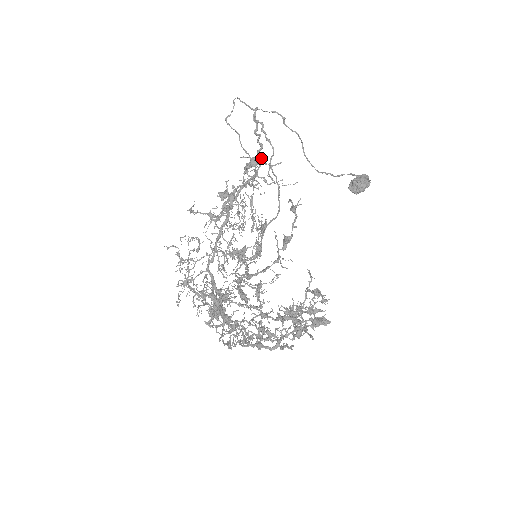
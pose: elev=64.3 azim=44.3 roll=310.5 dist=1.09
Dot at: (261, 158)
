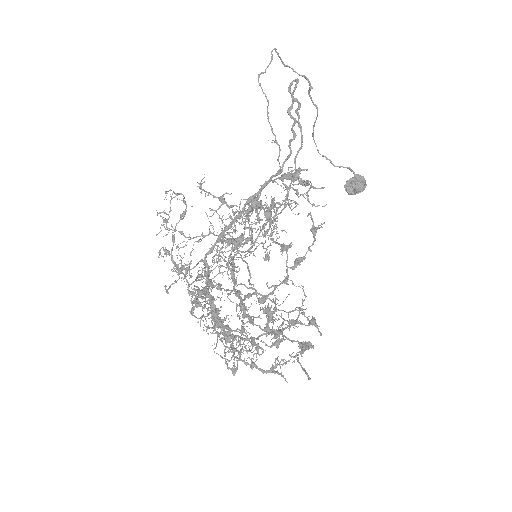
Dot at: (291, 151)
